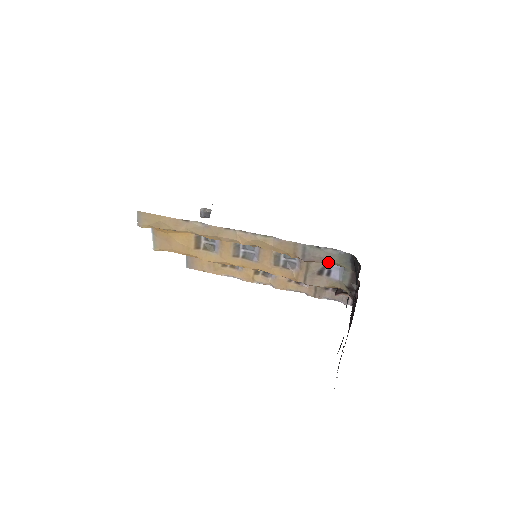
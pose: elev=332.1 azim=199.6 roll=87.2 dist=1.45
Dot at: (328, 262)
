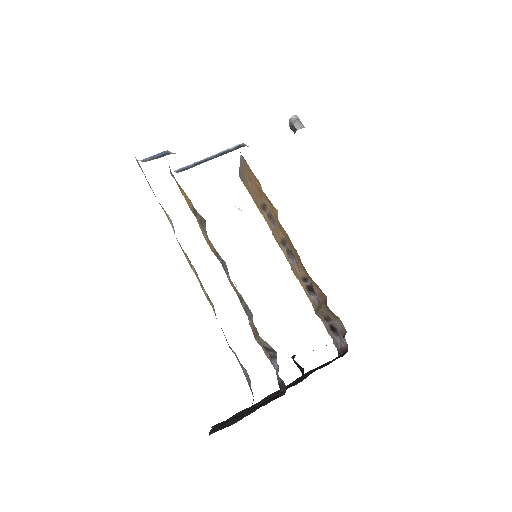
Dot at: occluded
